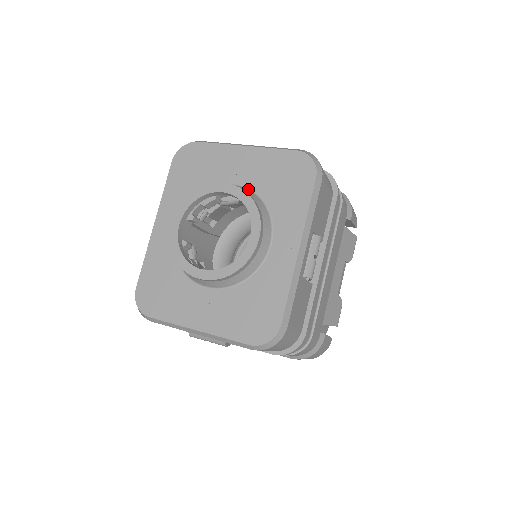
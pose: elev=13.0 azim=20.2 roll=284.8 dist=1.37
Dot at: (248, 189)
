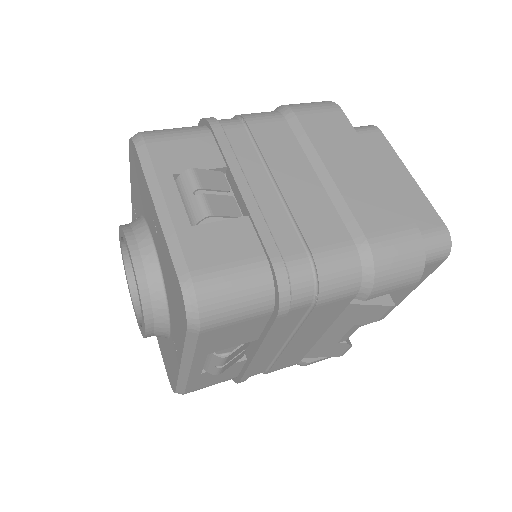
Dot at: (158, 262)
